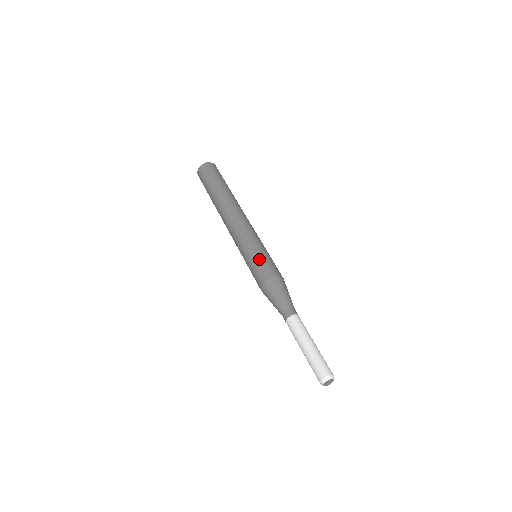
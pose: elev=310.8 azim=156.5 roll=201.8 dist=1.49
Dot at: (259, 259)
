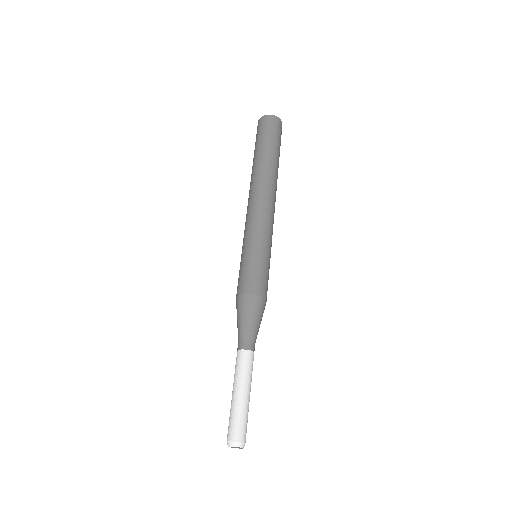
Dot at: (265, 267)
